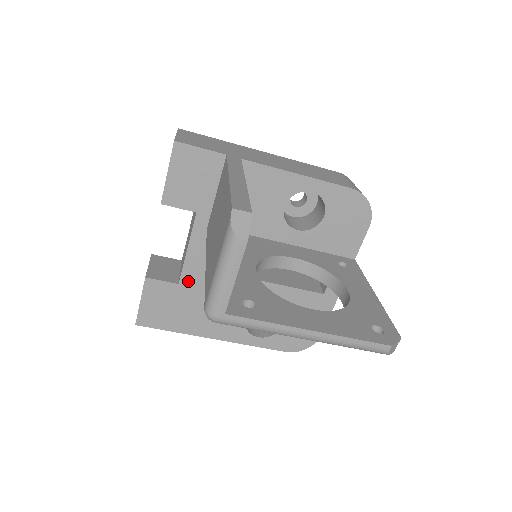
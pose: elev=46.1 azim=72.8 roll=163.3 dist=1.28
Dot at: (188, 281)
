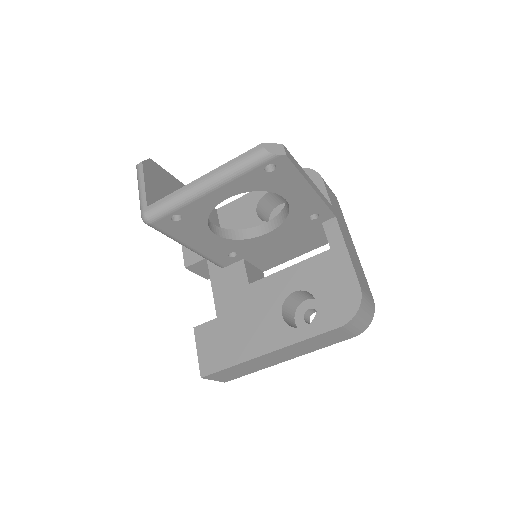
Dot at: (222, 311)
